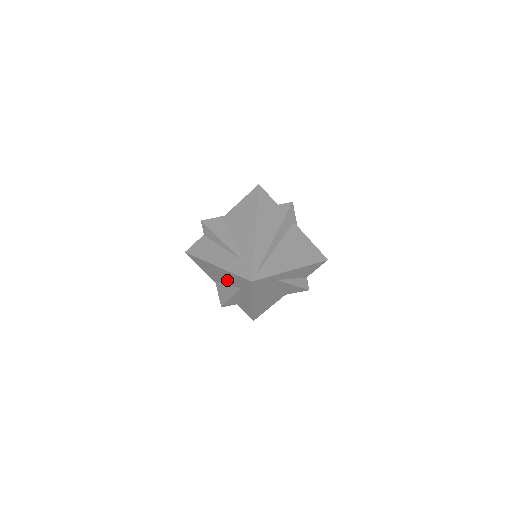
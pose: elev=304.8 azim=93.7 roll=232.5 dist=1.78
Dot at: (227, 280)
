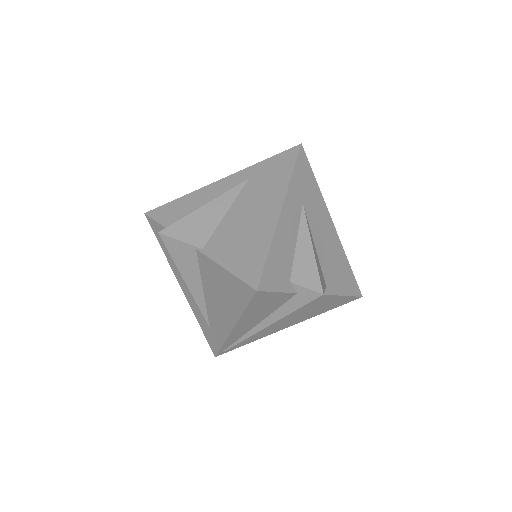
Dot at: occluded
